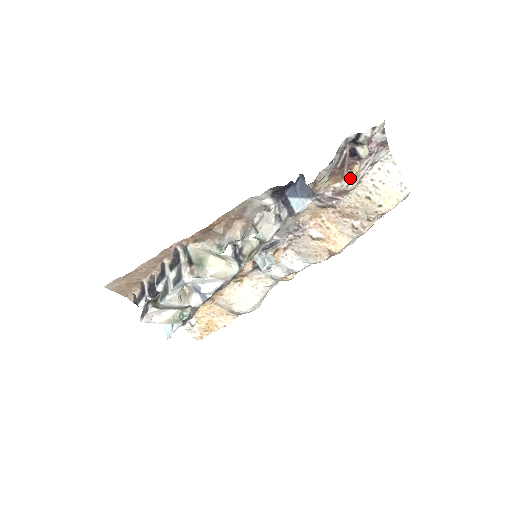
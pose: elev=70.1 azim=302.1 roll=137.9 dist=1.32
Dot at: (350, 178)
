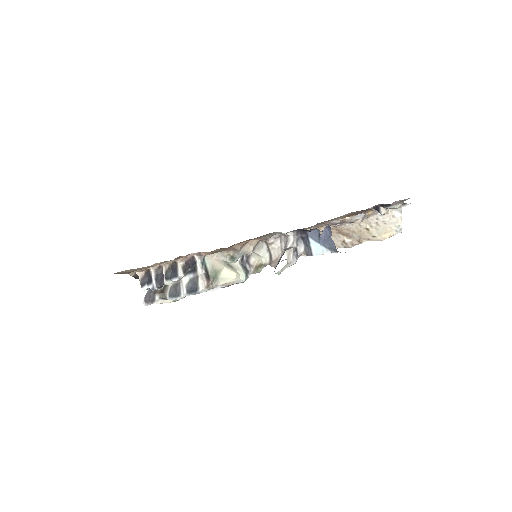
Dot at: (361, 216)
